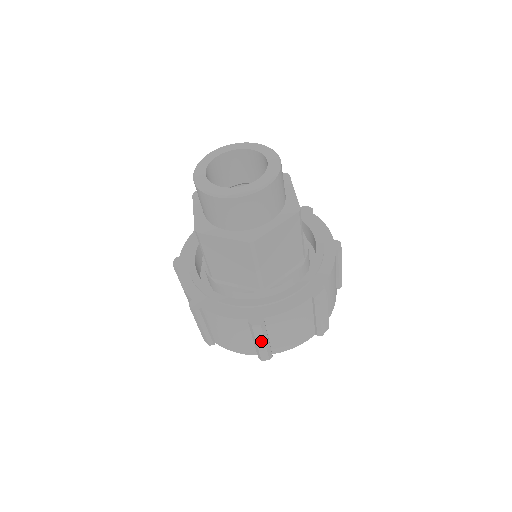
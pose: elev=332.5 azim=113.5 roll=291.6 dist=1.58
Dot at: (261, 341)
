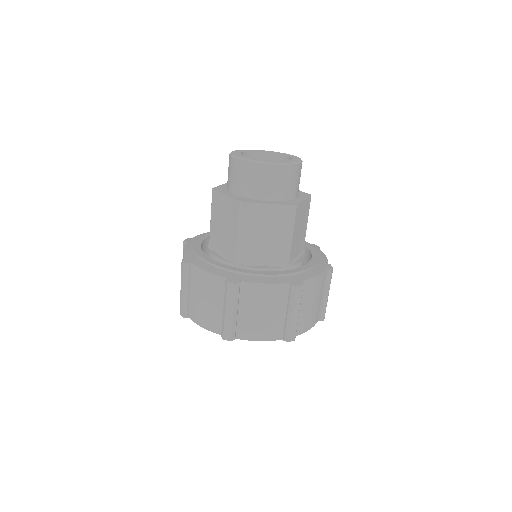
Dot at: (296, 310)
